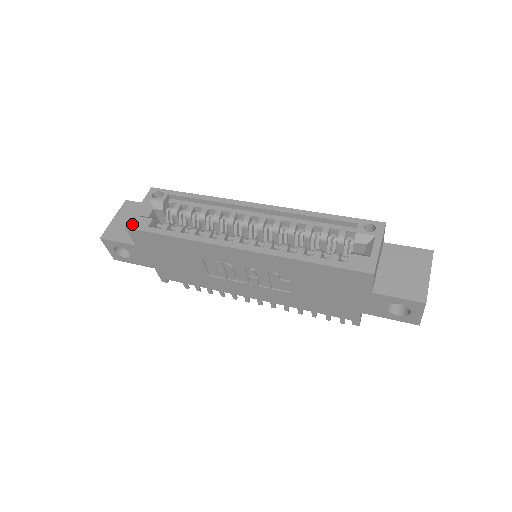
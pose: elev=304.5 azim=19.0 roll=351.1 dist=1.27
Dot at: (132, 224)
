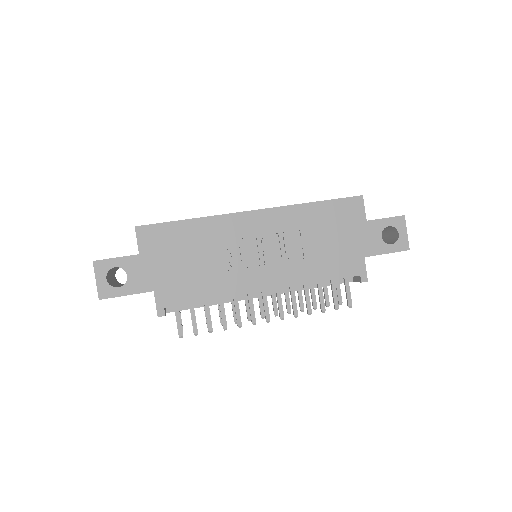
Dot at: (140, 226)
